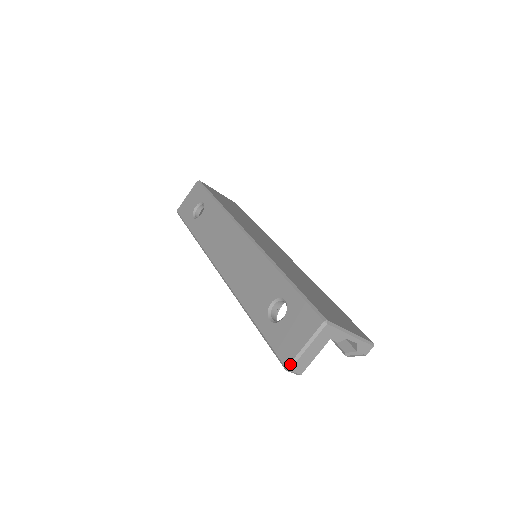
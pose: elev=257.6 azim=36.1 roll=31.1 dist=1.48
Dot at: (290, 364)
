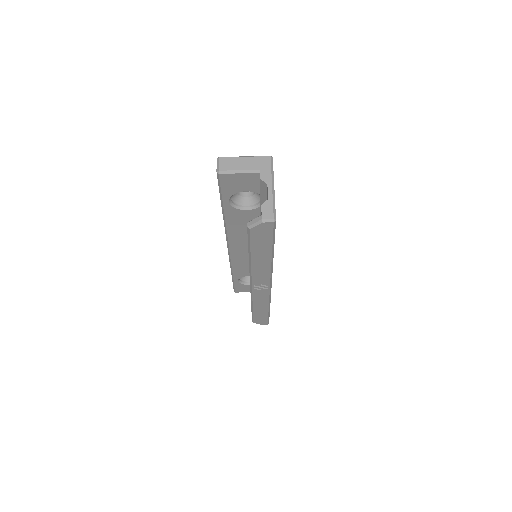
Dot at: (224, 157)
